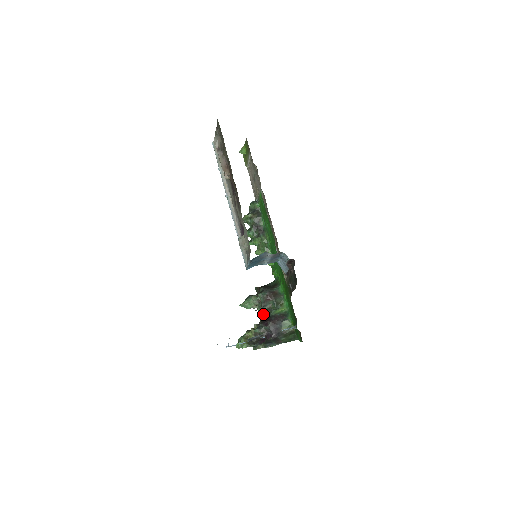
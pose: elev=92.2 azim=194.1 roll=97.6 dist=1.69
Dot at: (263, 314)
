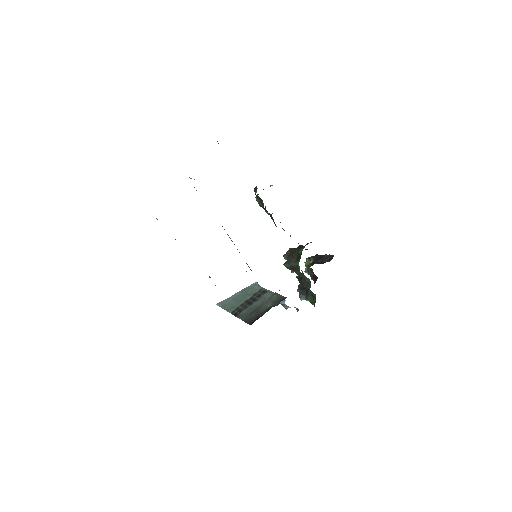
Dot at: occluded
